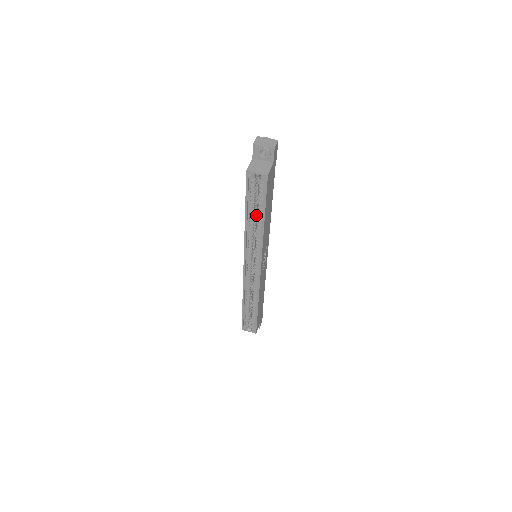
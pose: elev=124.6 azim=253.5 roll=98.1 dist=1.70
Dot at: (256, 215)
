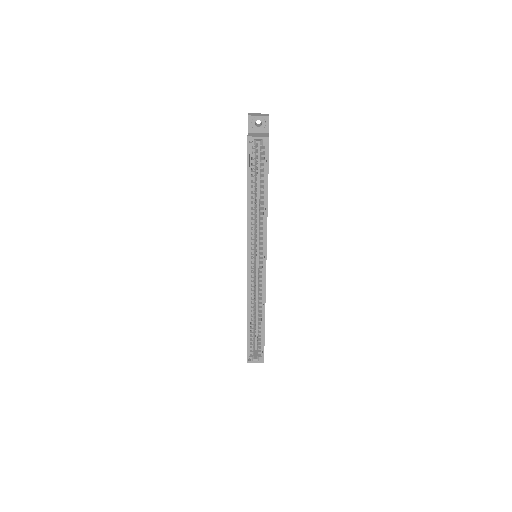
Dot at: (256, 196)
